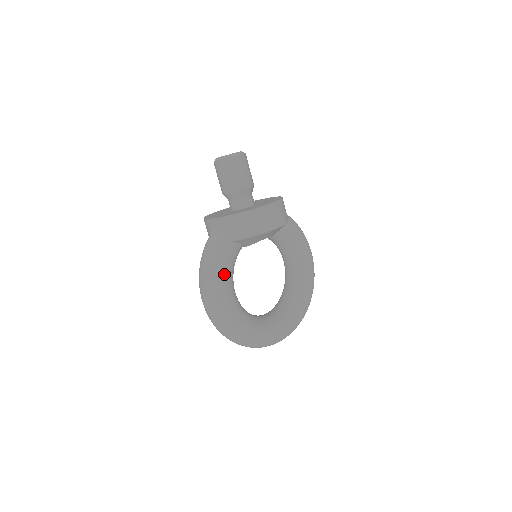
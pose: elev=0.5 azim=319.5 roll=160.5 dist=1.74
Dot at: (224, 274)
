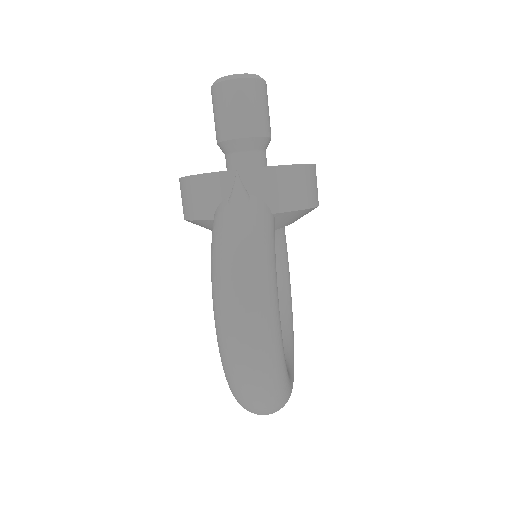
Dot at: (275, 268)
